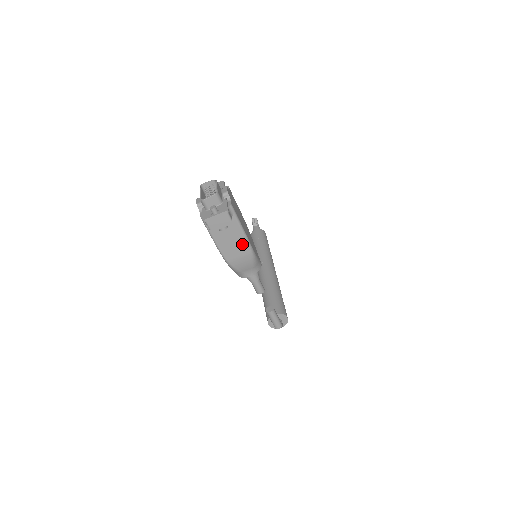
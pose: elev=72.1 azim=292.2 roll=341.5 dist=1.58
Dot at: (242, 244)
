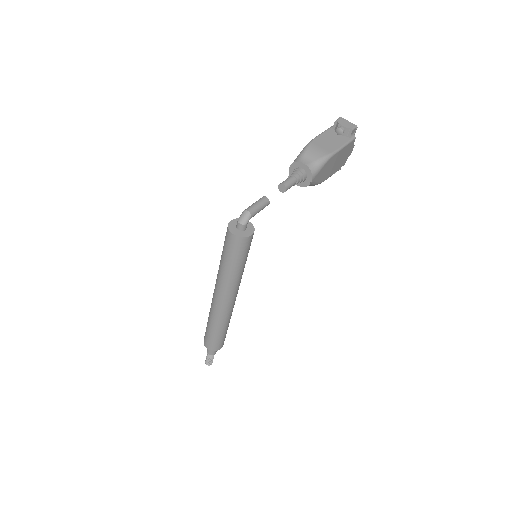
Dot at: (333, 147)
